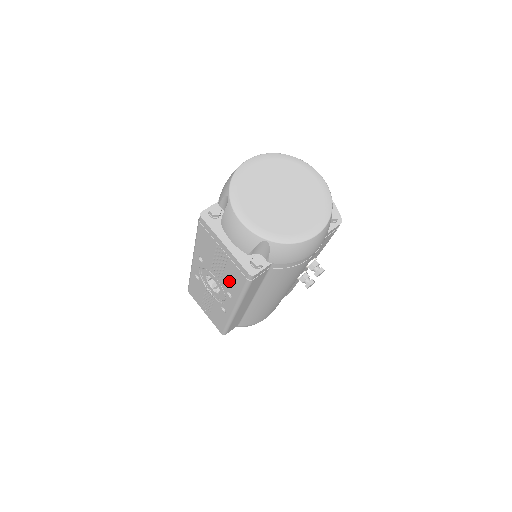
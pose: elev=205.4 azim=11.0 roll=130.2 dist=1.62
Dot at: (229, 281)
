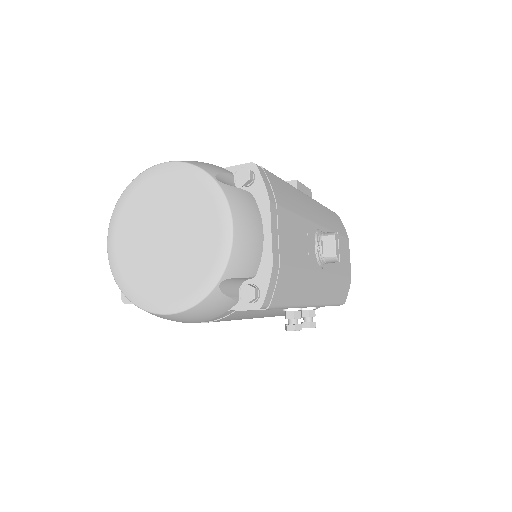
Dot at: occluded
